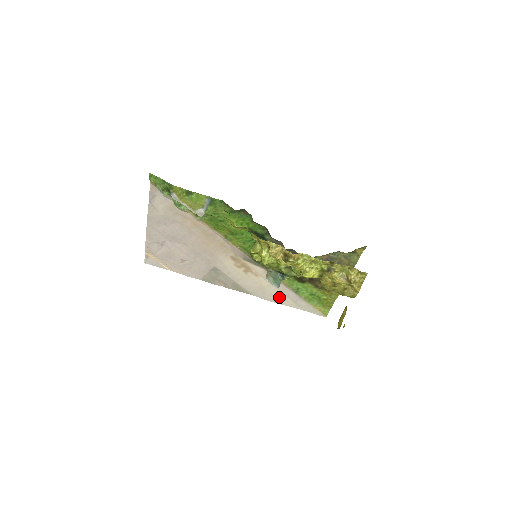
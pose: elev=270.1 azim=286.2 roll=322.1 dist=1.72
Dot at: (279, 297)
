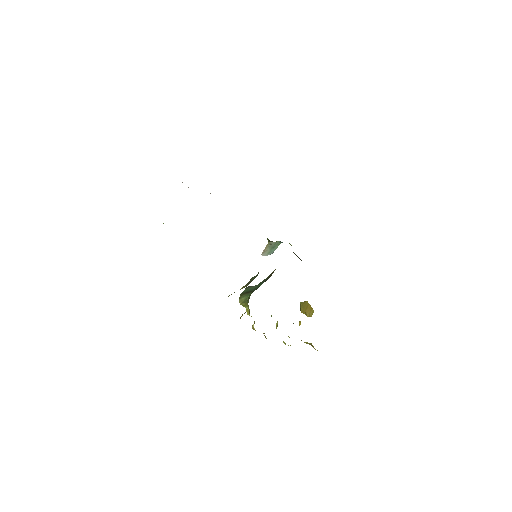
Dot at: occluded
